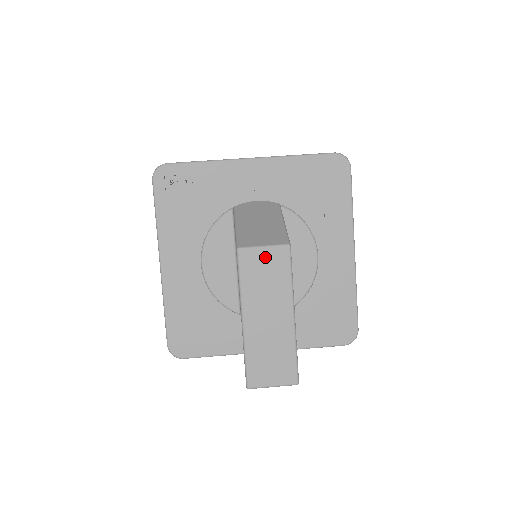
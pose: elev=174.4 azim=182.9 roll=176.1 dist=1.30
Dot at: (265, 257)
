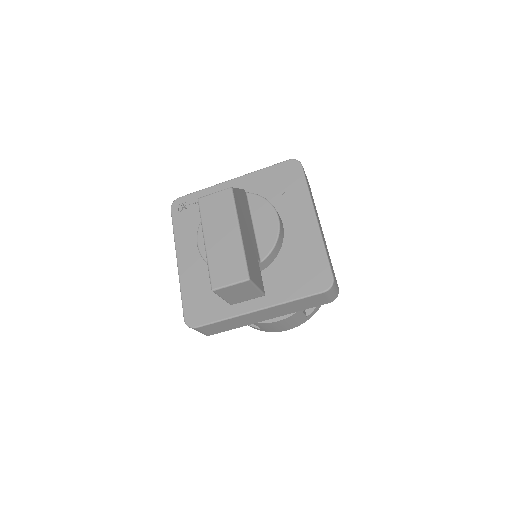
Dot at: (216, 199)
